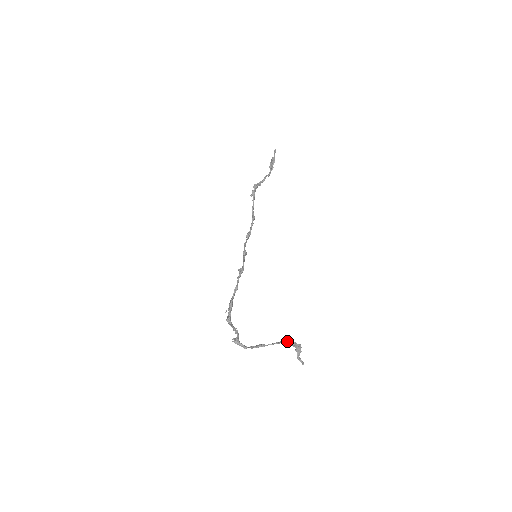
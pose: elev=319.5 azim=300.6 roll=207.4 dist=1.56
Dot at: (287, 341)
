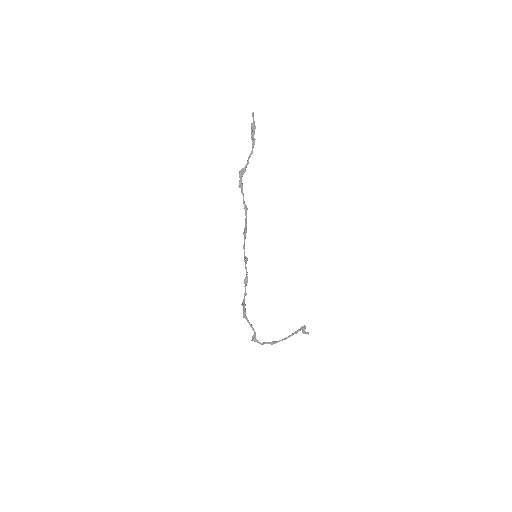
Dot at: (293, 333)
